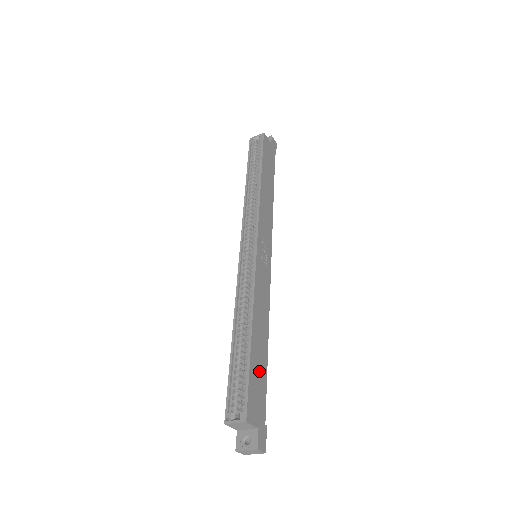
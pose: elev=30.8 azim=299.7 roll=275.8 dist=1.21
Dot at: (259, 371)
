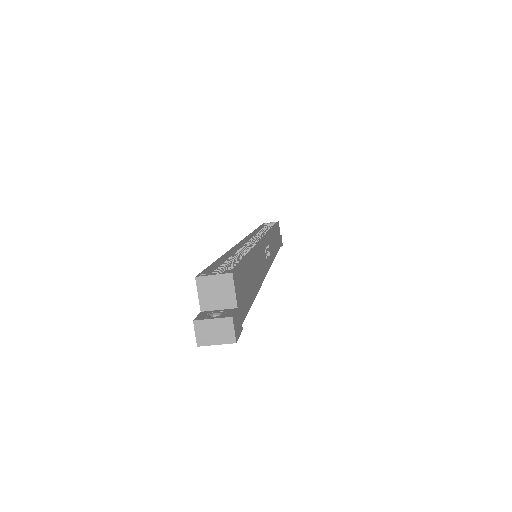
Dot at: (248, 283)
